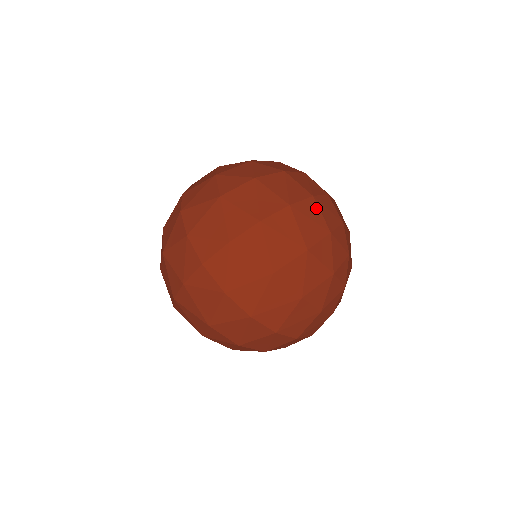
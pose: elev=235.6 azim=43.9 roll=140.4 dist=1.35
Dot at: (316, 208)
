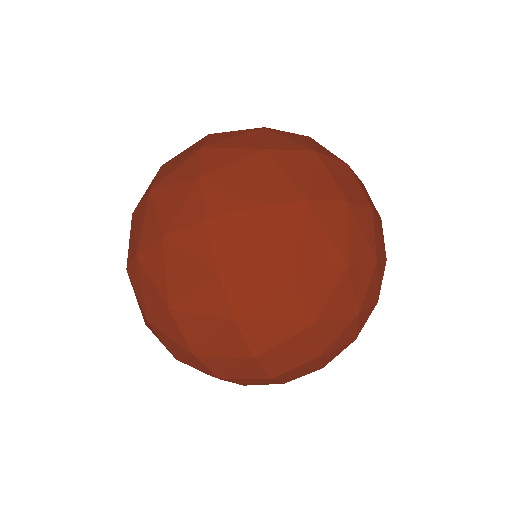
Dot at: (371, 223)
